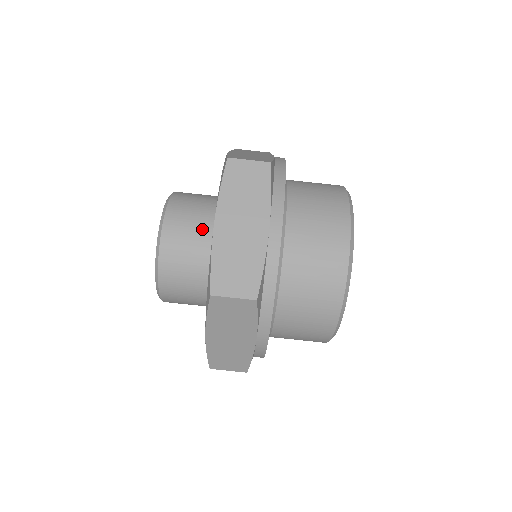
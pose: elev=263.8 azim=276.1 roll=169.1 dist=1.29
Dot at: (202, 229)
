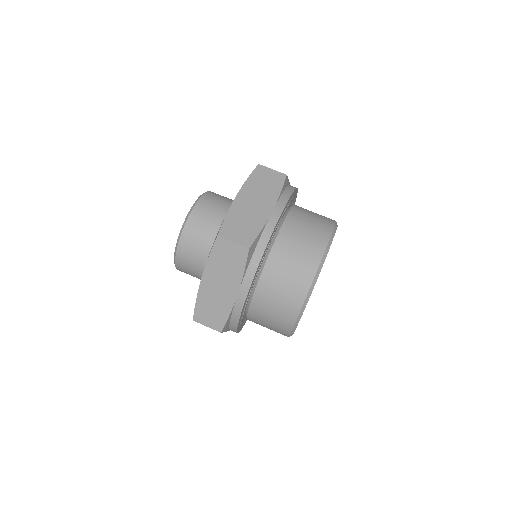
Dot at: occluded
